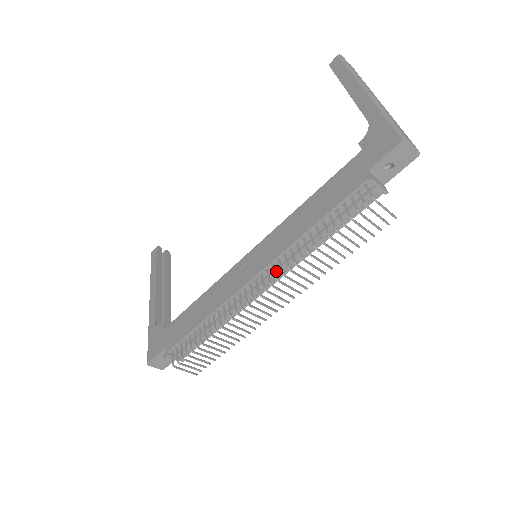
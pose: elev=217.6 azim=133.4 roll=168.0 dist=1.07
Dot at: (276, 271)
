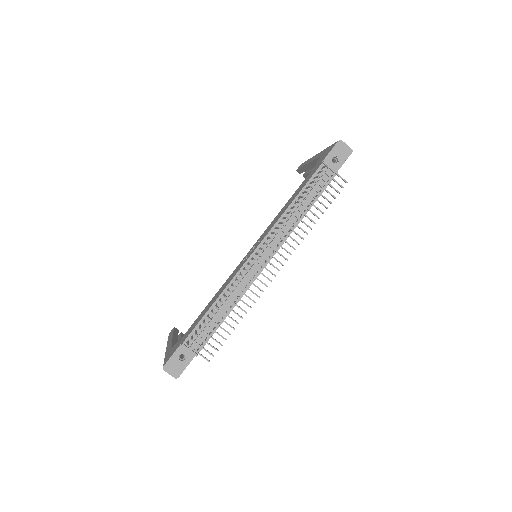
Dot at: (271, 243)
